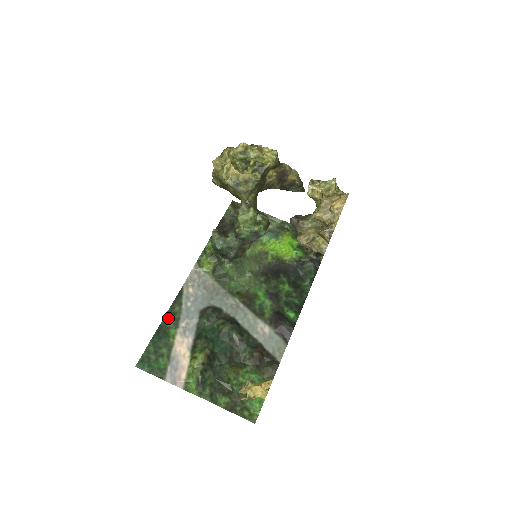
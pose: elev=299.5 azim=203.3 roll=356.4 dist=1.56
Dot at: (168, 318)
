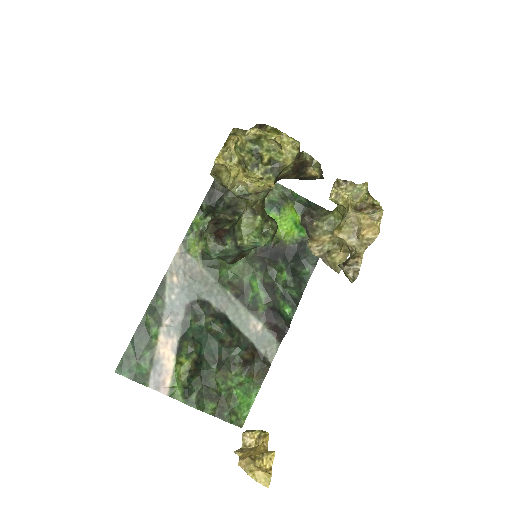
Dot at: (149, 315)
